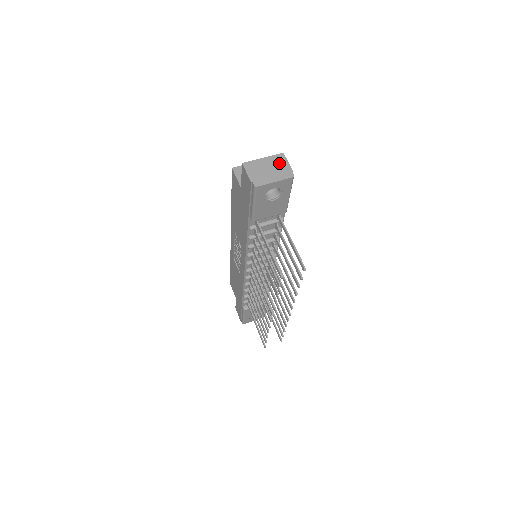
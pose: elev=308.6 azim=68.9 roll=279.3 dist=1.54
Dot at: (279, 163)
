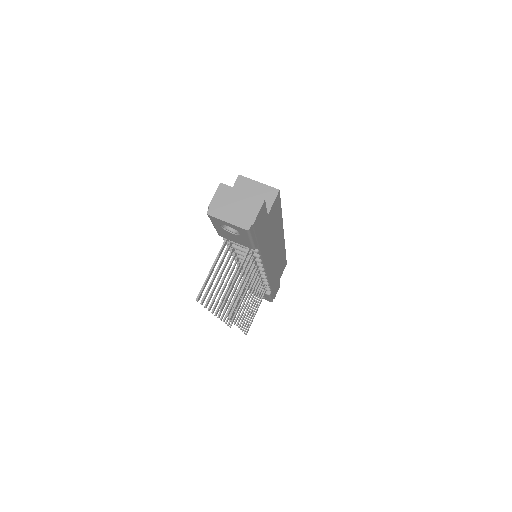
Dot at: (250, 207)
